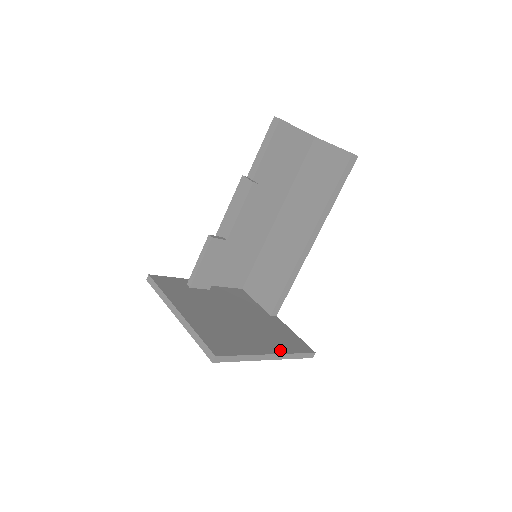
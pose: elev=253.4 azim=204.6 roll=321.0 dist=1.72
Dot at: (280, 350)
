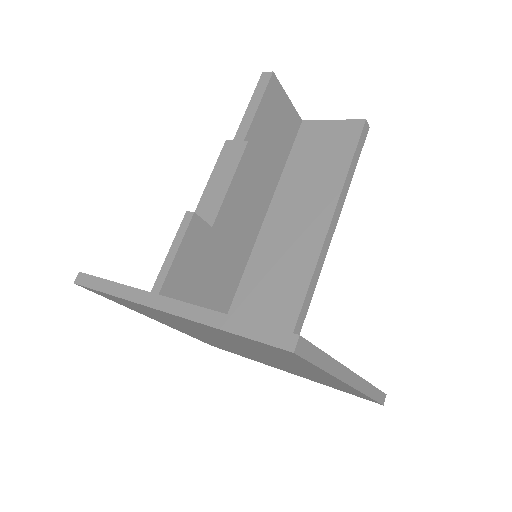
Dot at: occluded
